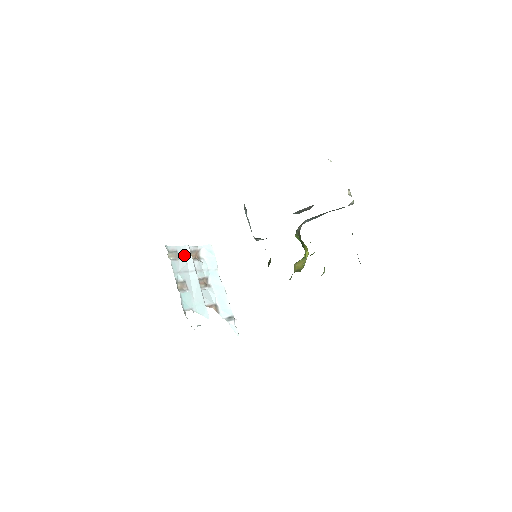
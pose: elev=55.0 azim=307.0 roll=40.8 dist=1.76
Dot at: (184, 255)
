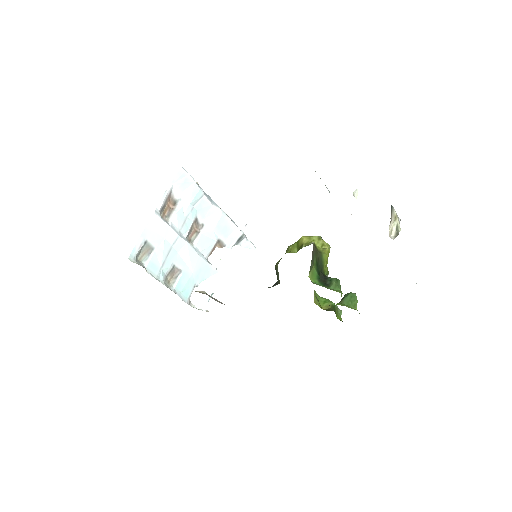
Dot at: (156, 233)
